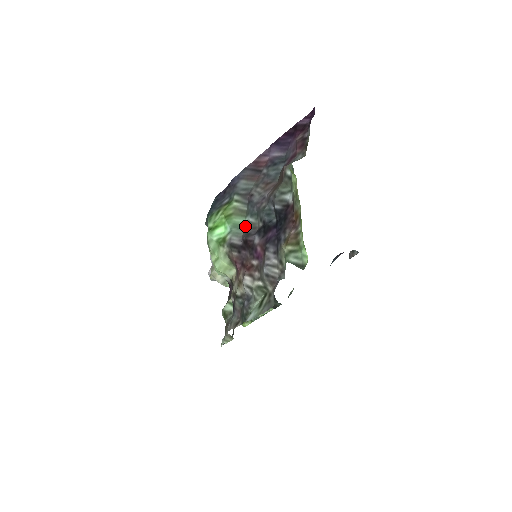
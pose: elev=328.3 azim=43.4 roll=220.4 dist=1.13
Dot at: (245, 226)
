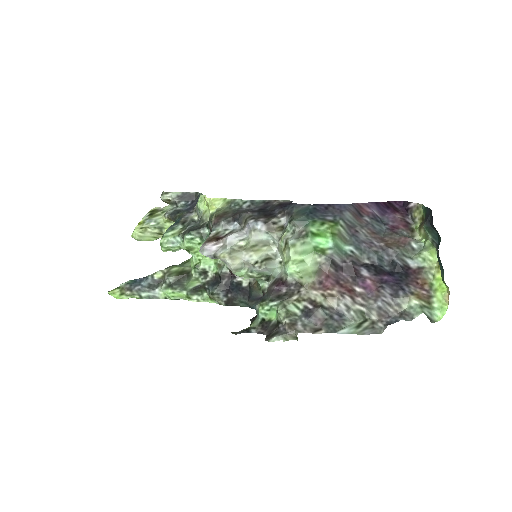
Dot at: (347, 252)
